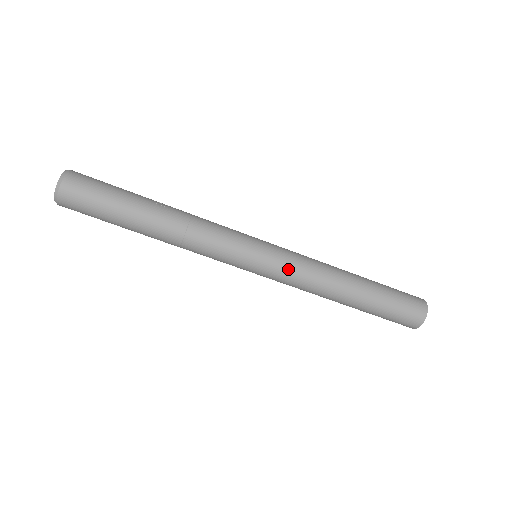
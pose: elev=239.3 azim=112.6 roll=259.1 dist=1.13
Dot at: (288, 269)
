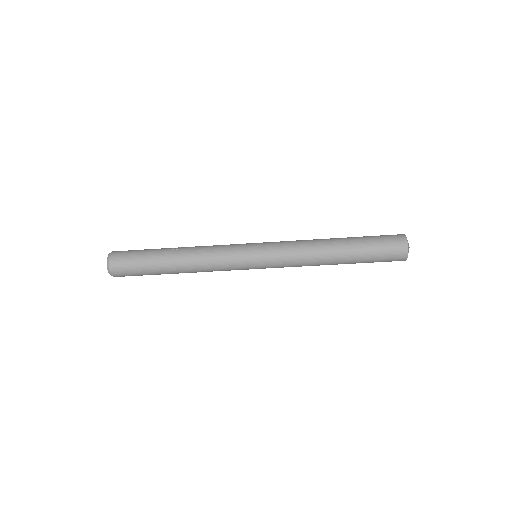
Dot at: (280, 256)
